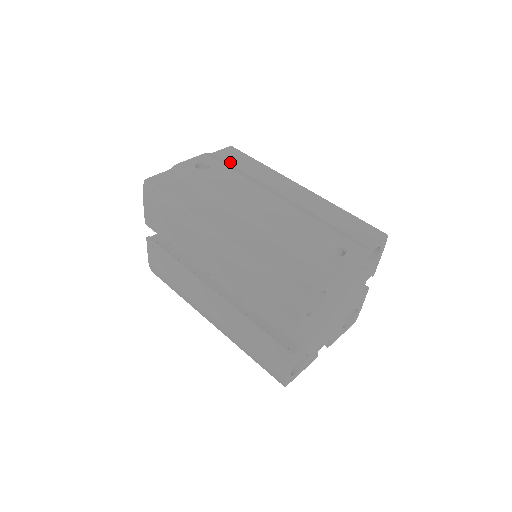
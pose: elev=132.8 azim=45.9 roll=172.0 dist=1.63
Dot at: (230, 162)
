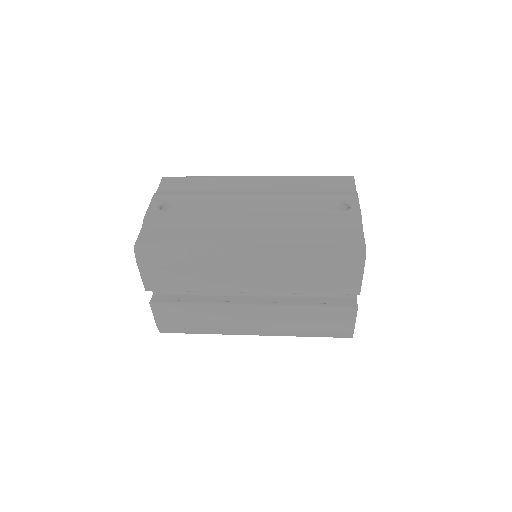
Dot at: (181, 190)
